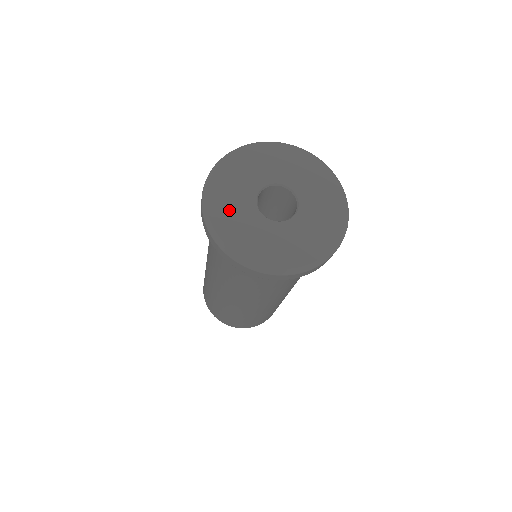
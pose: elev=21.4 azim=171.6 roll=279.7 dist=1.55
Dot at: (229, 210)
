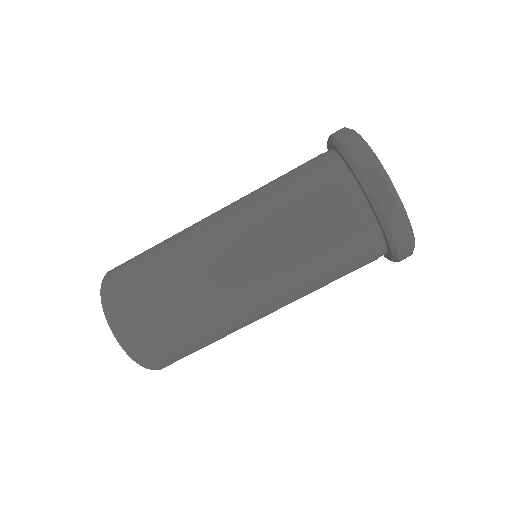
Dot at: occluded
